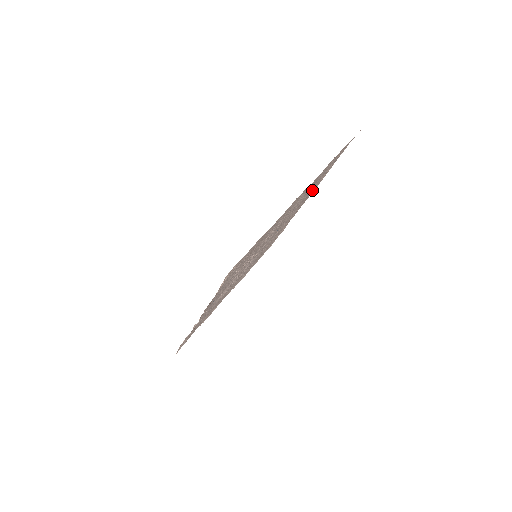
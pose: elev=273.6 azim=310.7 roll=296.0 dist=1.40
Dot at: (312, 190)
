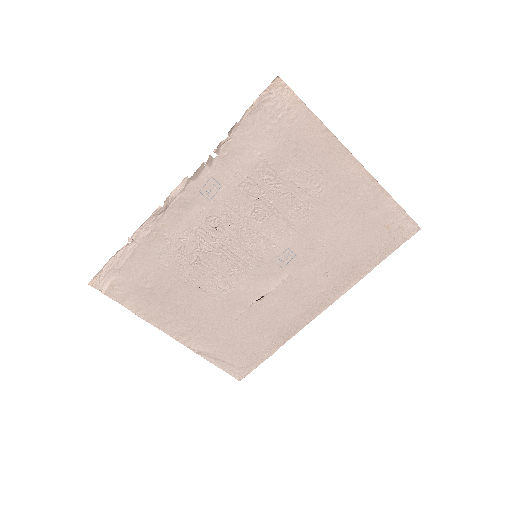
Dot at: (340, 281)
